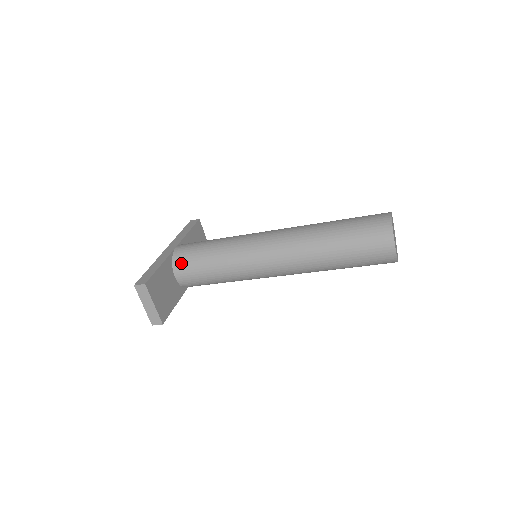
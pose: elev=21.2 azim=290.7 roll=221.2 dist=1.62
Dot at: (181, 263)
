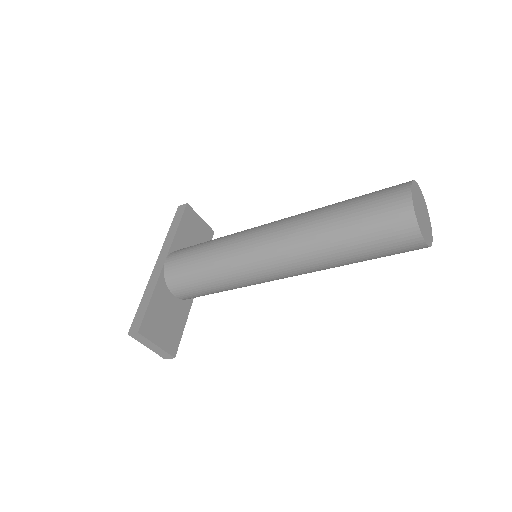
Dot at: (175, 282)
